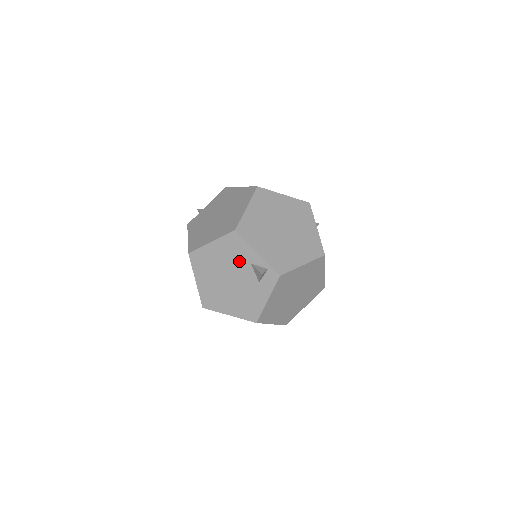
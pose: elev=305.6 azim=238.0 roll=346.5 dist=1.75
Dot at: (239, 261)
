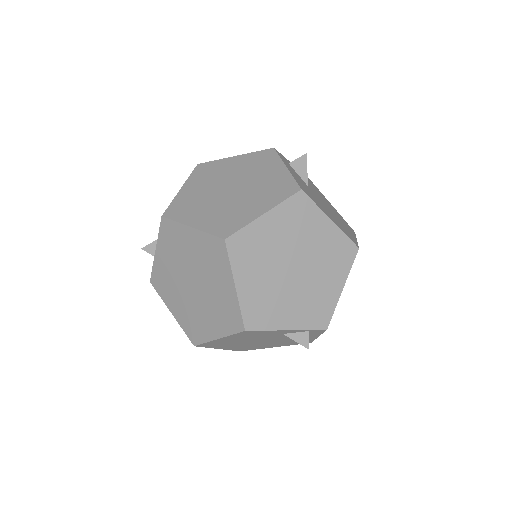
Dot at: (266, 336)
